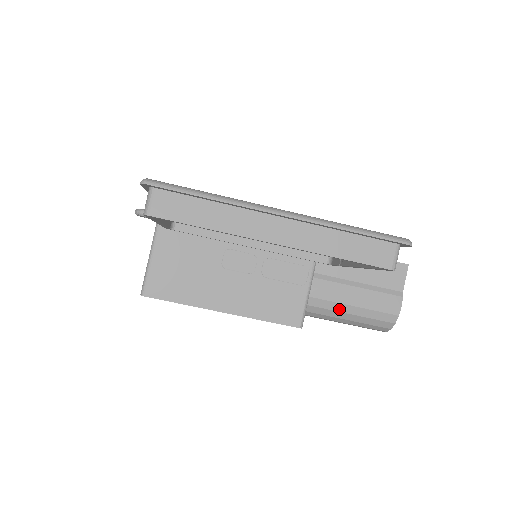
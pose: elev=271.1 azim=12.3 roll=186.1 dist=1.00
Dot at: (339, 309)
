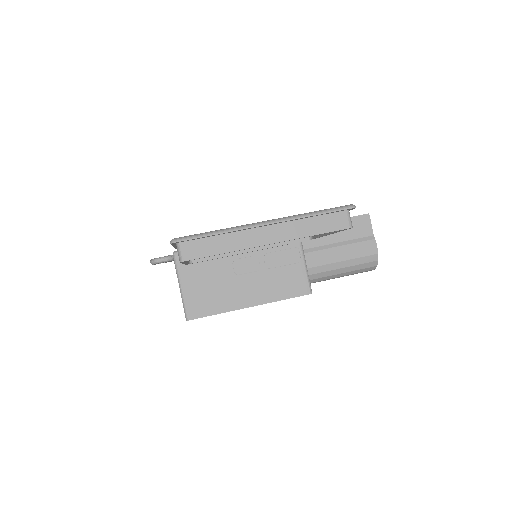
Dot at: (333, 268)
